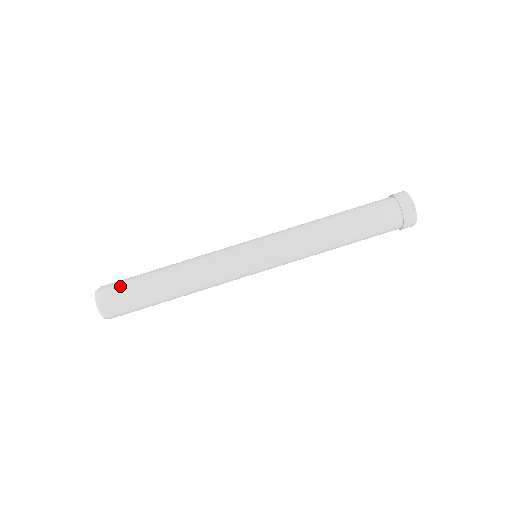
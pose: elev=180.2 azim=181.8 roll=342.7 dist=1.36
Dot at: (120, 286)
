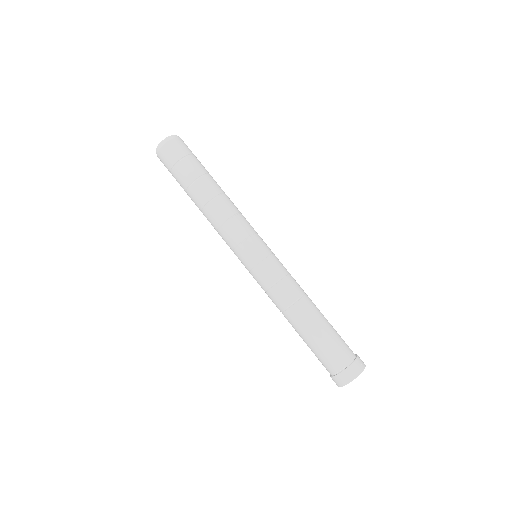
Dot at: occluded
